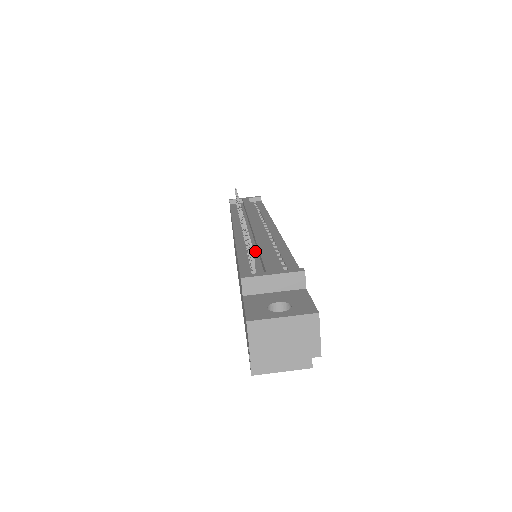
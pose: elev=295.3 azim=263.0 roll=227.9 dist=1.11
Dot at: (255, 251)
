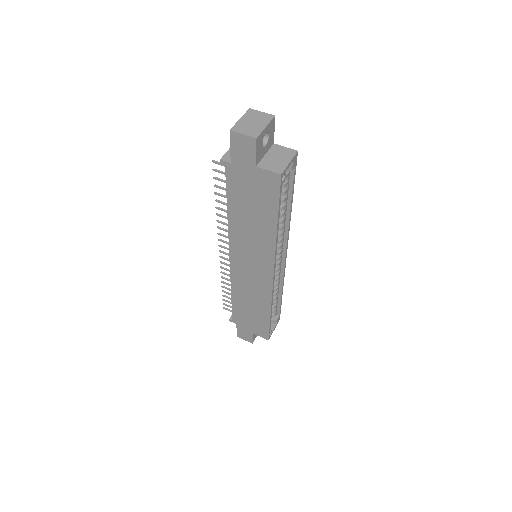
Dot at: occluded
